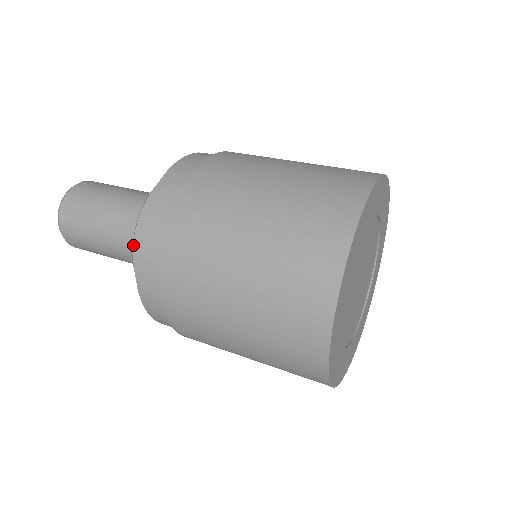
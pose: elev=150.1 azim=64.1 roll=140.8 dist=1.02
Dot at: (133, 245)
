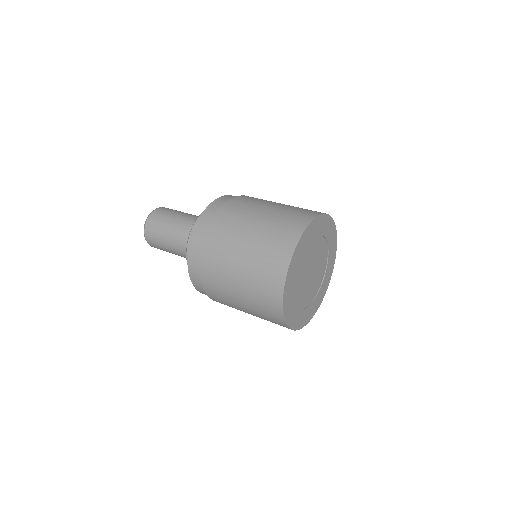
Dot at: (193, 226)
